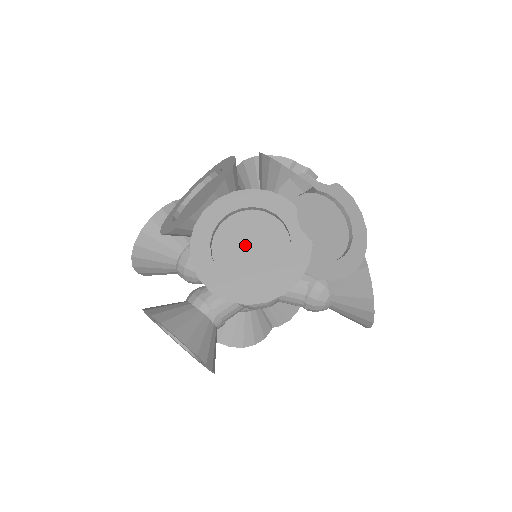
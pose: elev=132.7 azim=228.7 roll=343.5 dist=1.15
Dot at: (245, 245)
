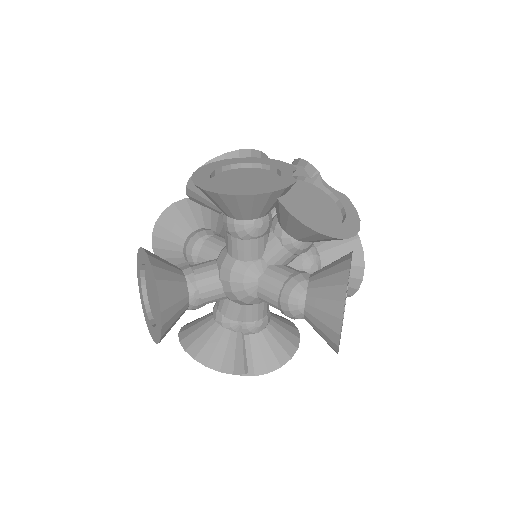
Dot at: (242, 178)
